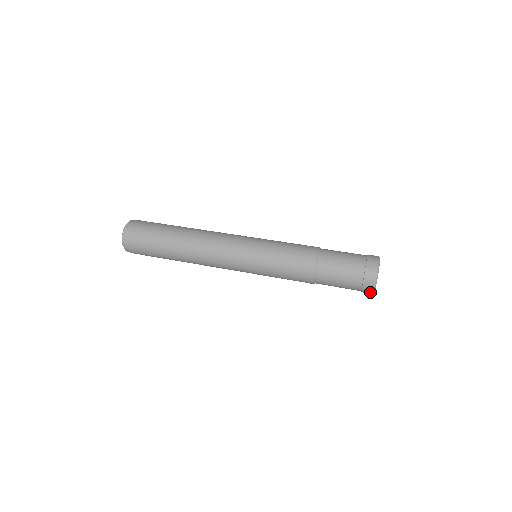
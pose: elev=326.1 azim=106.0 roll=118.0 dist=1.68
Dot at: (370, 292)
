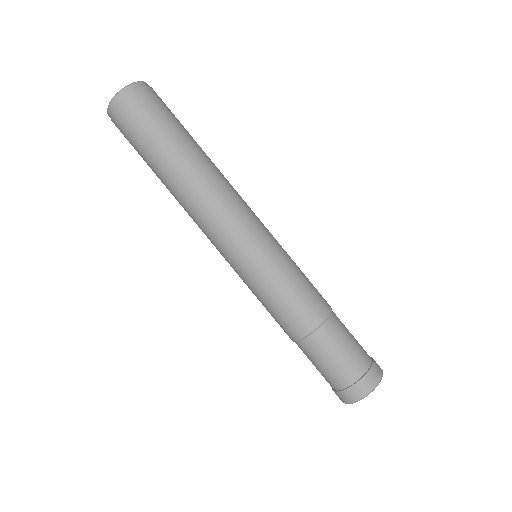
Dot at: occluded
